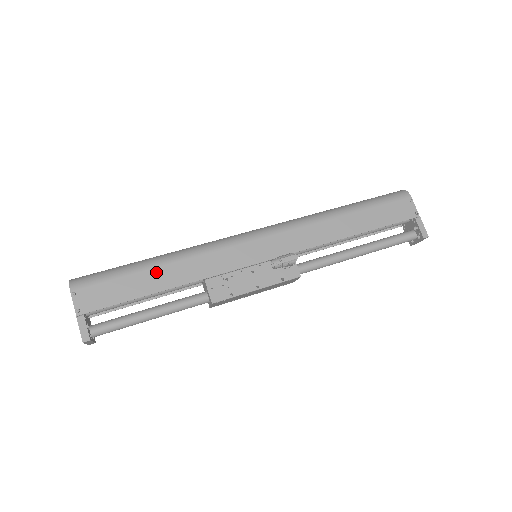
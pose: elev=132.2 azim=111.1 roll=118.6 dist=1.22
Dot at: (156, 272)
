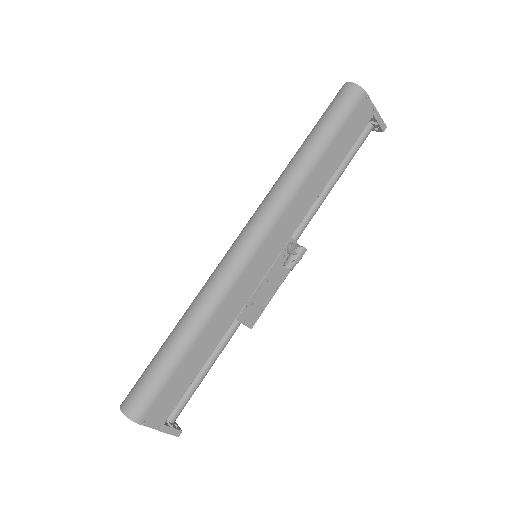
Dot at: (195, 350)
